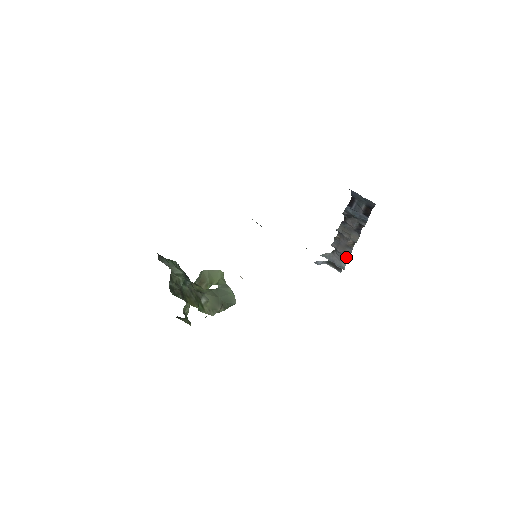
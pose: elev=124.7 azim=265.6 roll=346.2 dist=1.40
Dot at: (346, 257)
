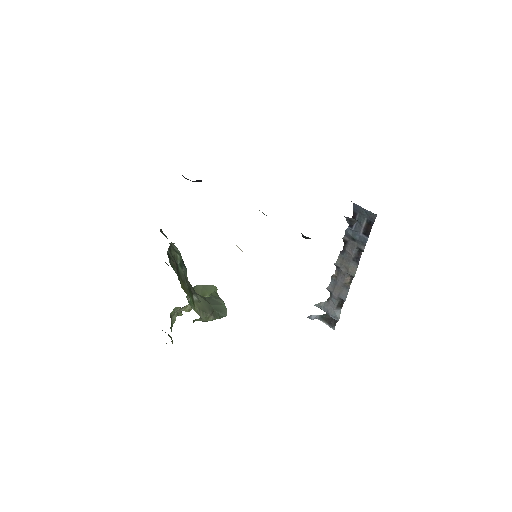
Dot at: (341, 304)
